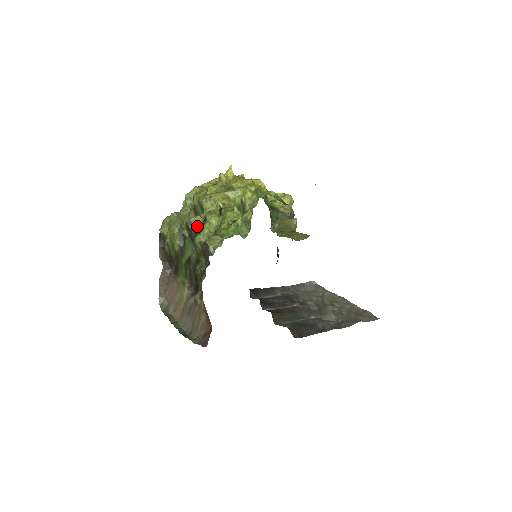
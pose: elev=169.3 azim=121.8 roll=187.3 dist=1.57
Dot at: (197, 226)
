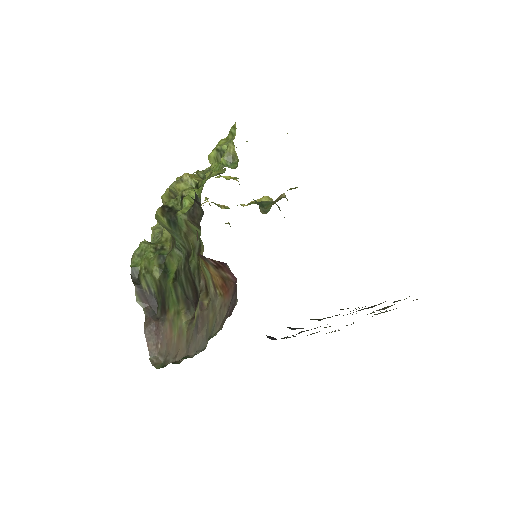
Dot at: (175, 208)
